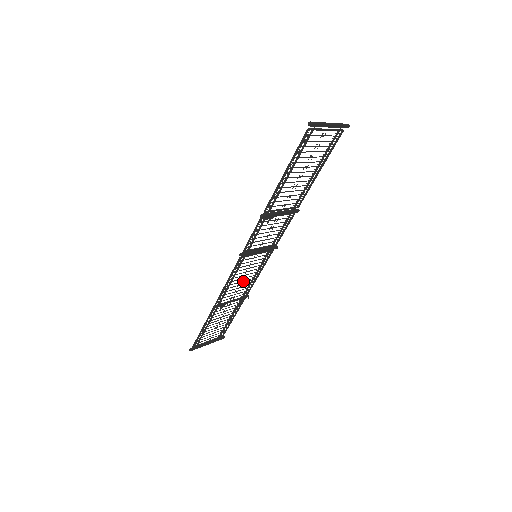
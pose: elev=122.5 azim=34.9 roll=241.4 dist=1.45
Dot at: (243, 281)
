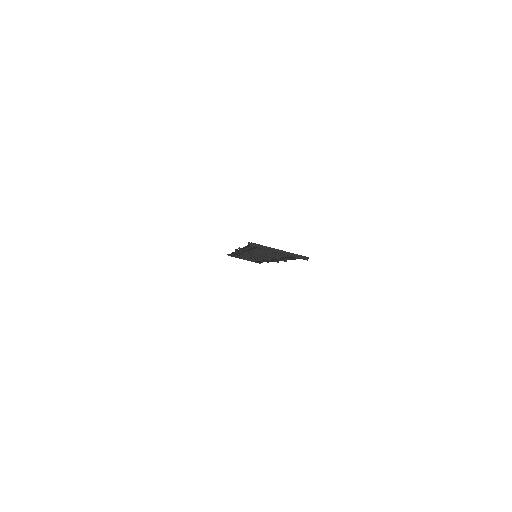
Dot at: (254, 257)
